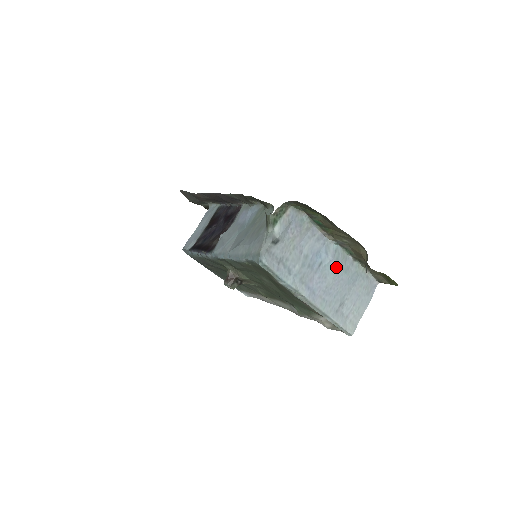
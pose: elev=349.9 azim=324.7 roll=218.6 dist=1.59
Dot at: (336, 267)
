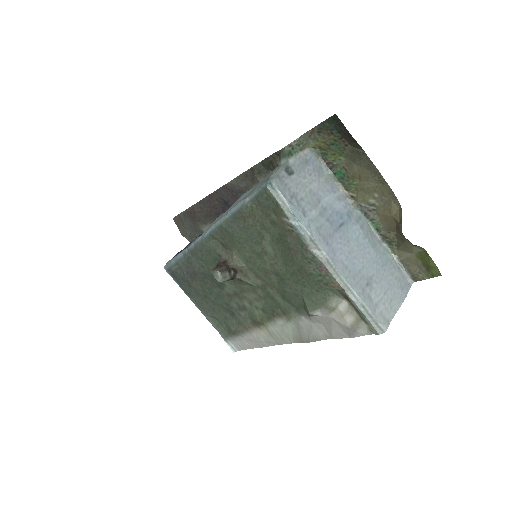
Dot at: (361, 234)
